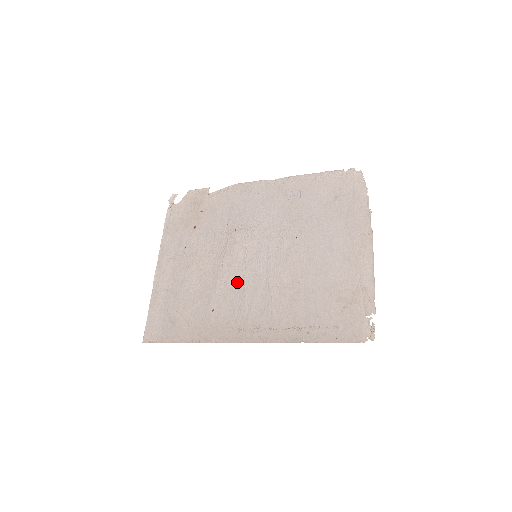
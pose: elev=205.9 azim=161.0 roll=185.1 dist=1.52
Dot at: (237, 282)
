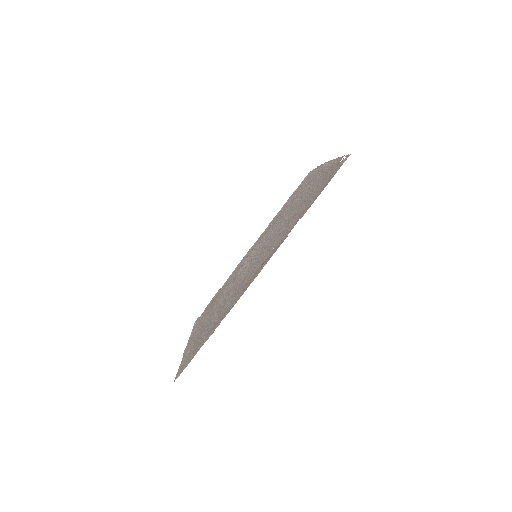
Dot at: (245, 275)
